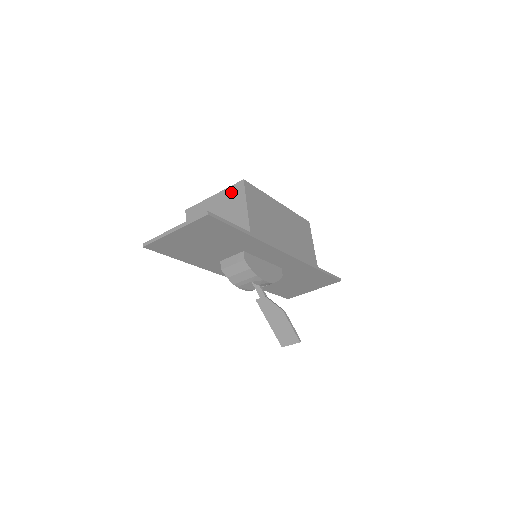
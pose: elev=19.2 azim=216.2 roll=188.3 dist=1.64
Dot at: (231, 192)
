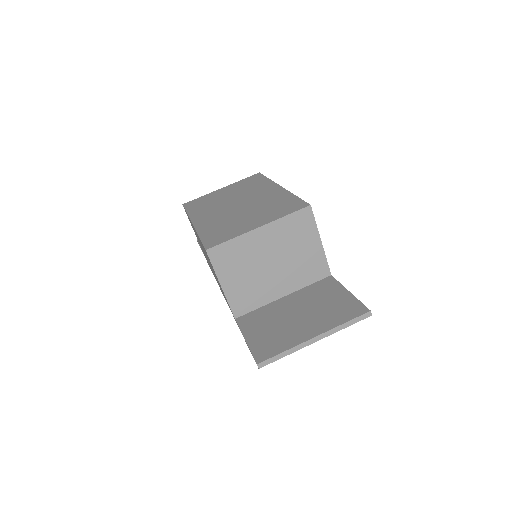
Dot at: (293, 223)
